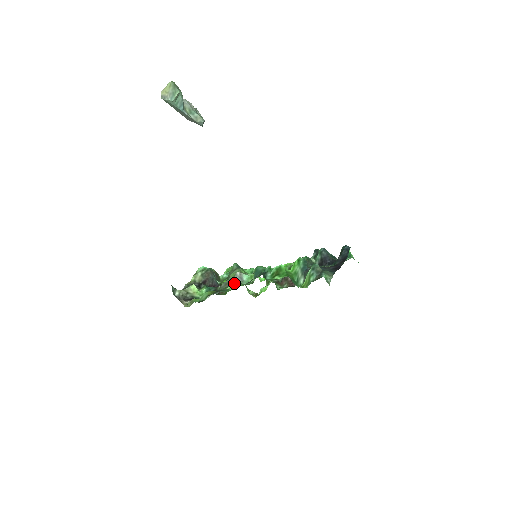
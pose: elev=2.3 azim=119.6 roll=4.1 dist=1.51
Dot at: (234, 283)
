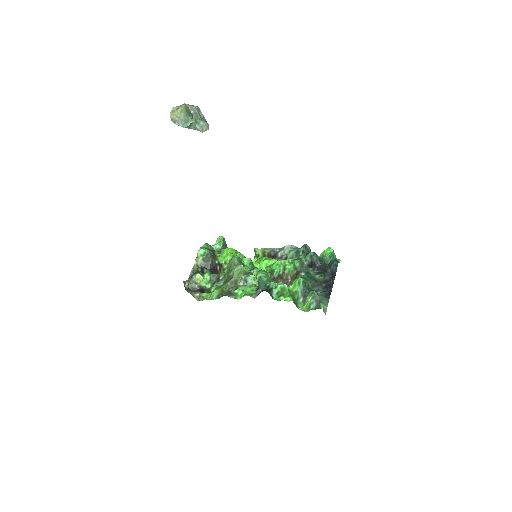
Dot at: (240, 284)
